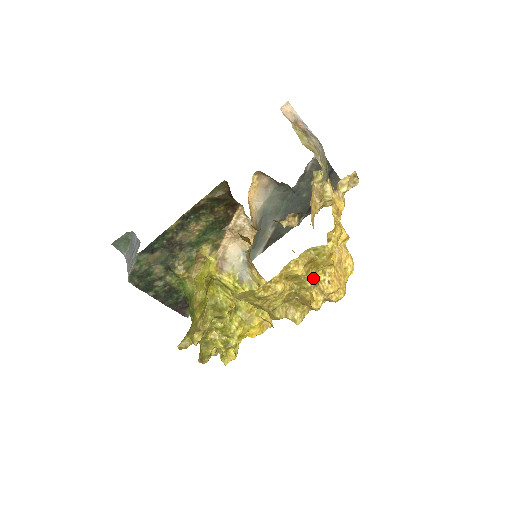
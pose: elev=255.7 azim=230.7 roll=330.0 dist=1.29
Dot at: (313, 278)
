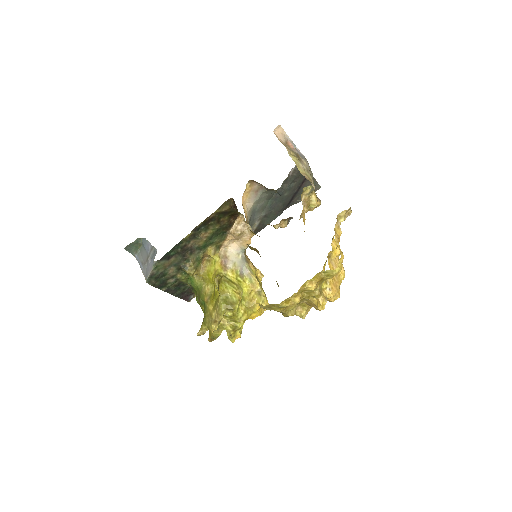
Dot at: (319, 288)
